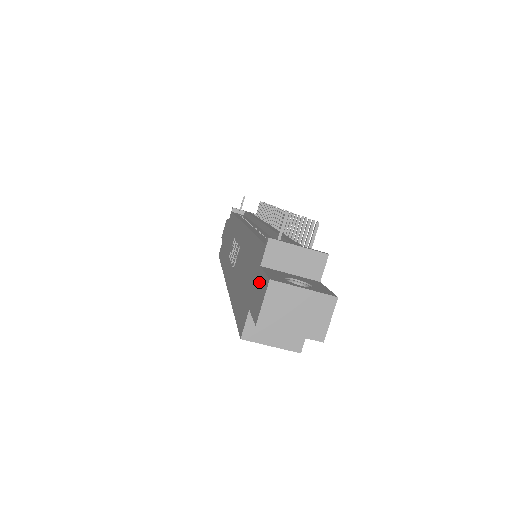
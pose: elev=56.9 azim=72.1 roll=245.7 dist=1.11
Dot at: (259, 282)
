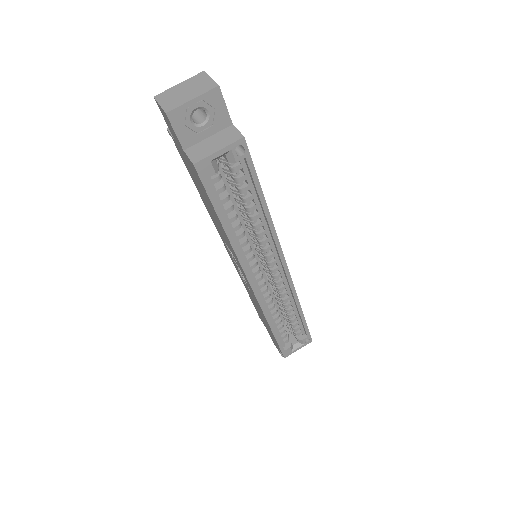
Dot at: (171, 131)
